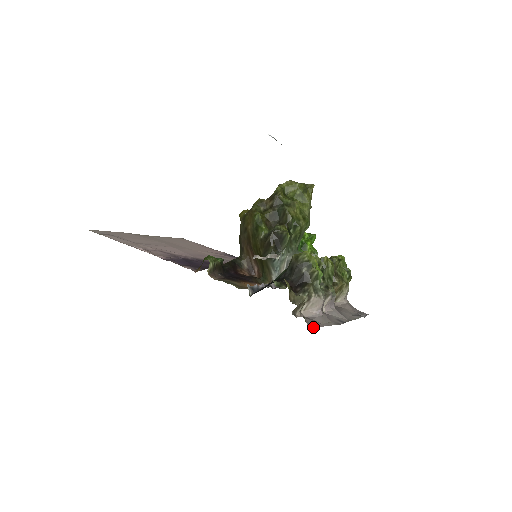
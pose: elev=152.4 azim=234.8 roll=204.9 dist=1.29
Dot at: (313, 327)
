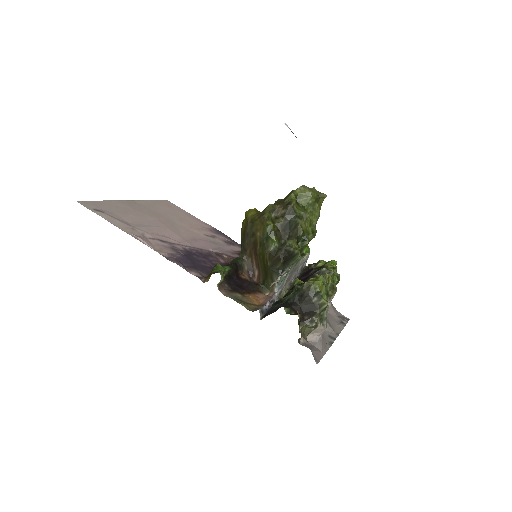
Dot at: (318, 362)
